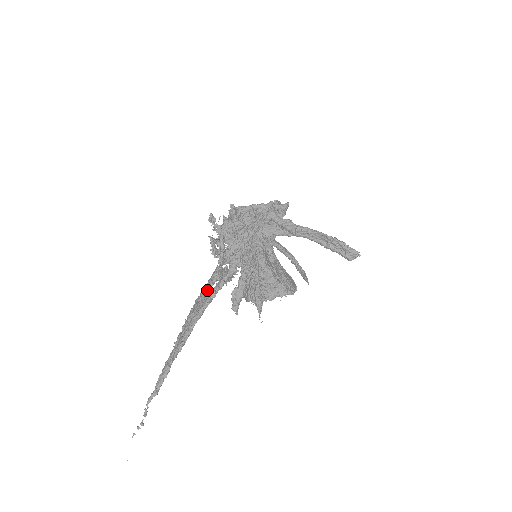
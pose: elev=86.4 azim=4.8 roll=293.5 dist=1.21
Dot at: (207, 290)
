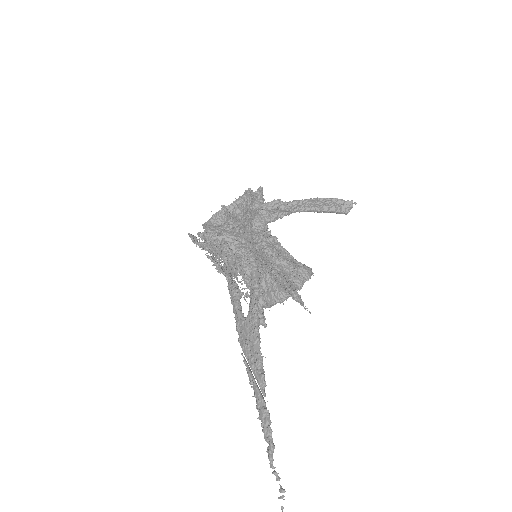
Dot at: (241, 311)
